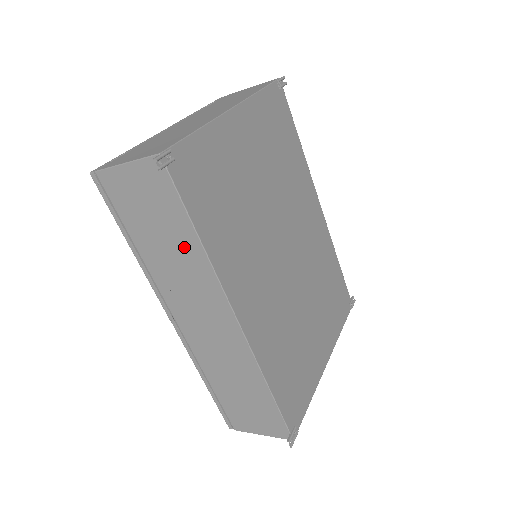
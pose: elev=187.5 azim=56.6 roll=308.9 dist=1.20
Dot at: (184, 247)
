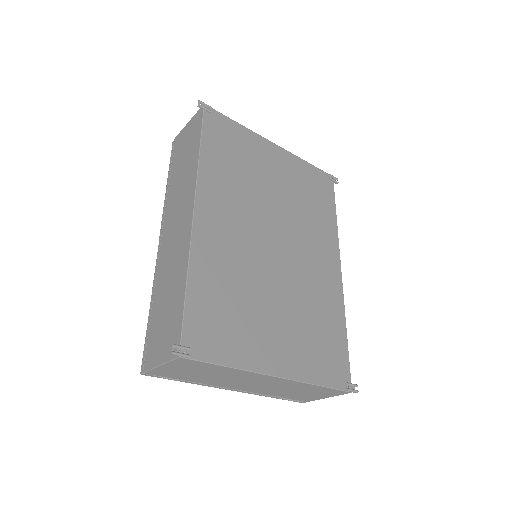
Dot at: (191, 162)
